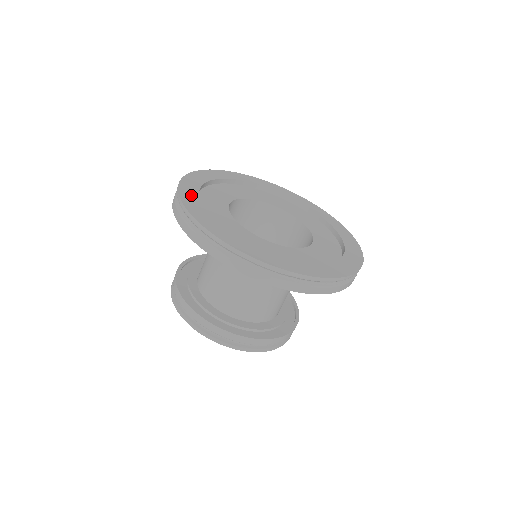
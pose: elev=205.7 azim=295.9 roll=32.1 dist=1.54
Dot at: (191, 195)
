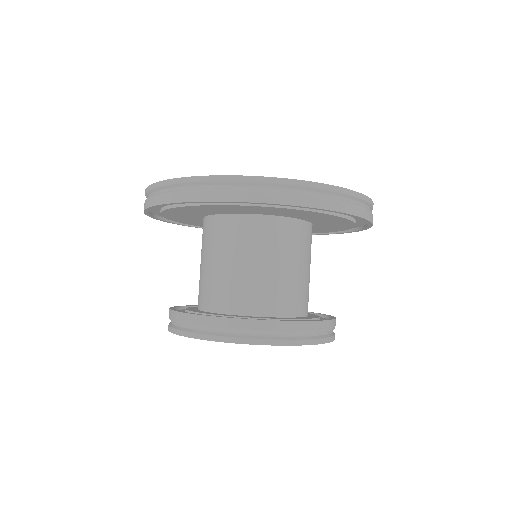
Dot at: occluded
